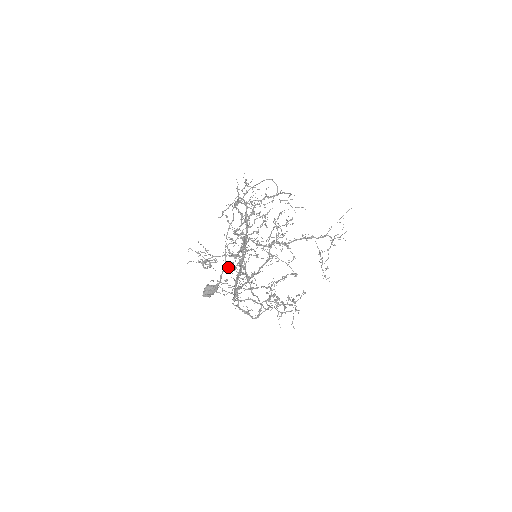
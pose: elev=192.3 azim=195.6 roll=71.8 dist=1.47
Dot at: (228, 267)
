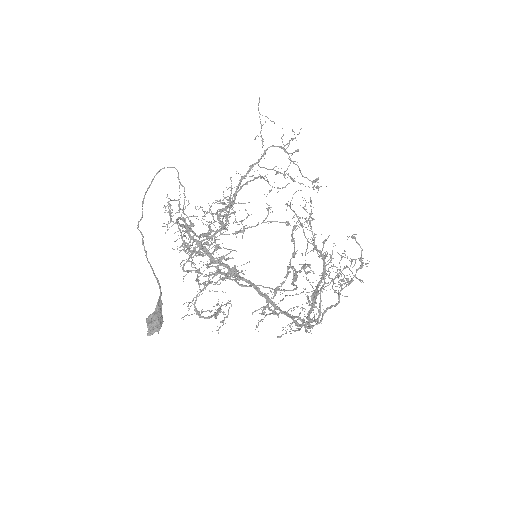
Dot at: occluded
